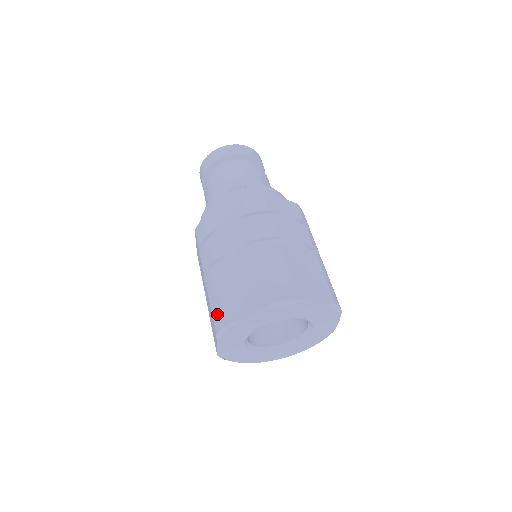
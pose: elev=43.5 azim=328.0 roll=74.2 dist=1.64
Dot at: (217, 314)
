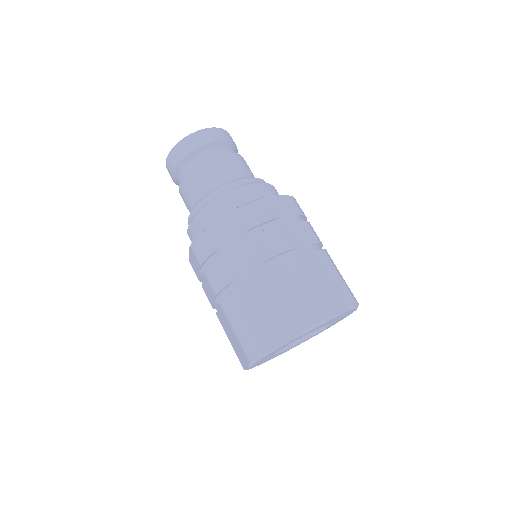
Dot at: occluded
